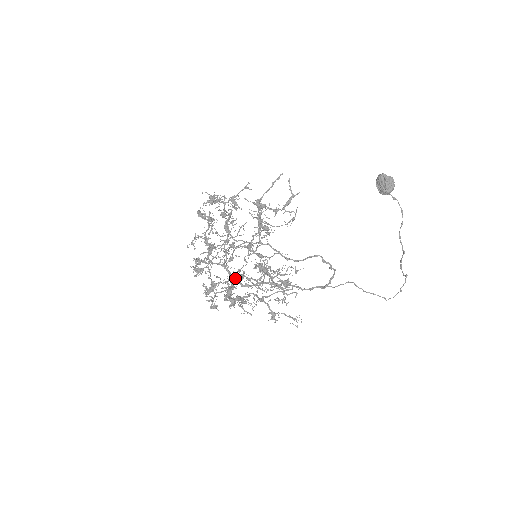
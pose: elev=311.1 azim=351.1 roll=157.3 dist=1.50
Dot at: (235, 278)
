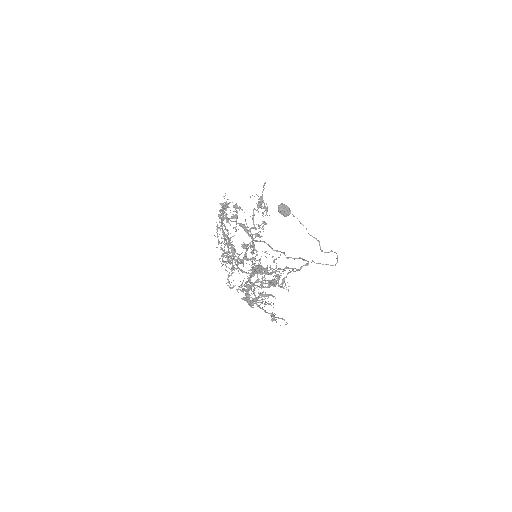
Dot at: occluded
